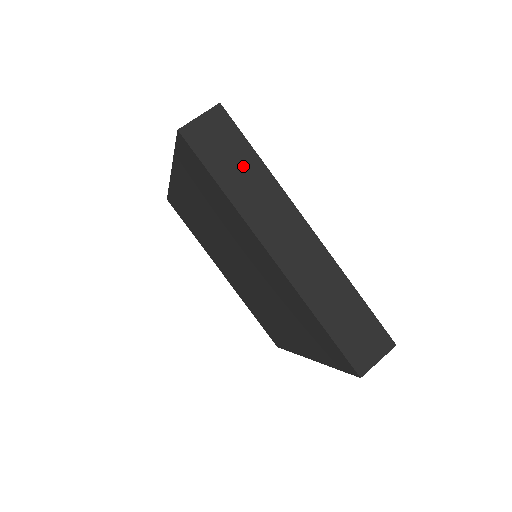
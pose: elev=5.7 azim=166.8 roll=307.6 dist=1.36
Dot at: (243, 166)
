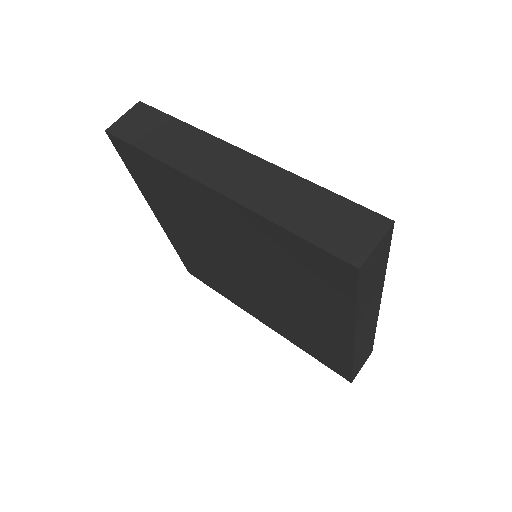
Dot at: (168, 132)
